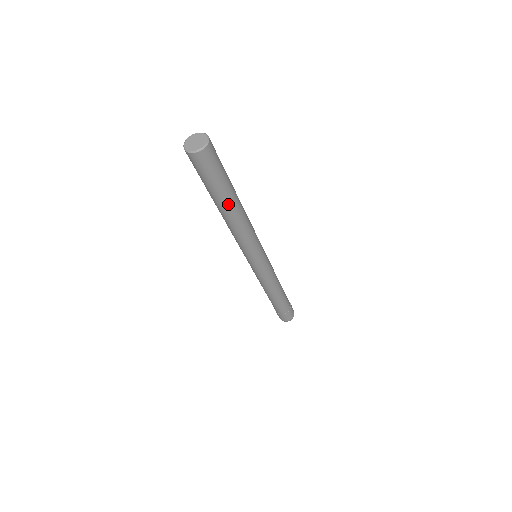
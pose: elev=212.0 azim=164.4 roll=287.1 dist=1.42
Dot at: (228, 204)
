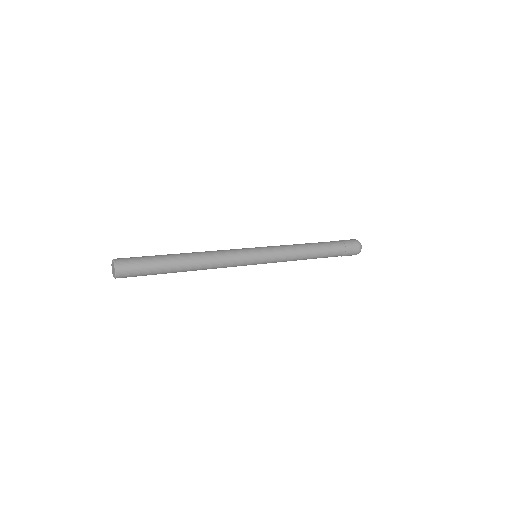
Dot at: occluded
